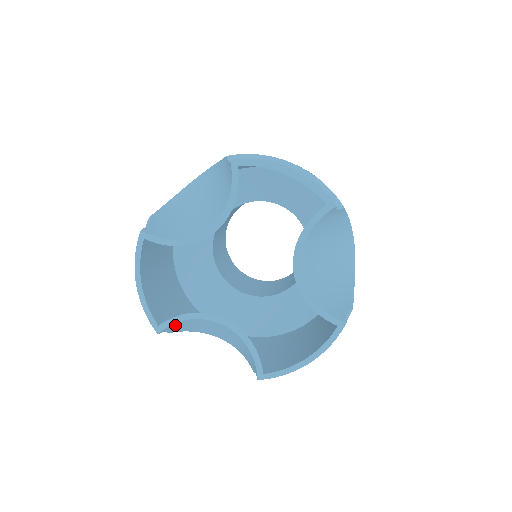
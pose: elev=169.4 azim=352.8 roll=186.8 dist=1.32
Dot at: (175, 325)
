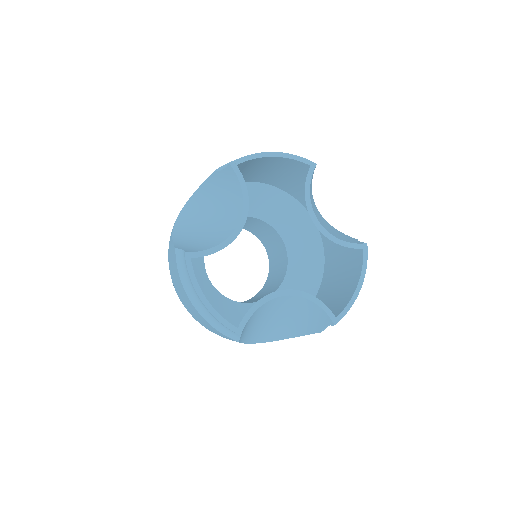
Dot at: (247, 323)
